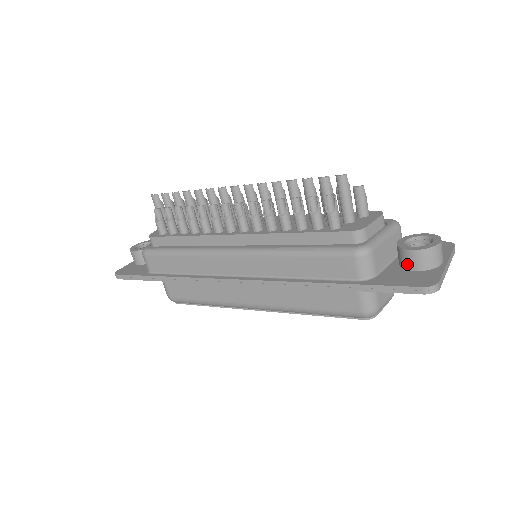
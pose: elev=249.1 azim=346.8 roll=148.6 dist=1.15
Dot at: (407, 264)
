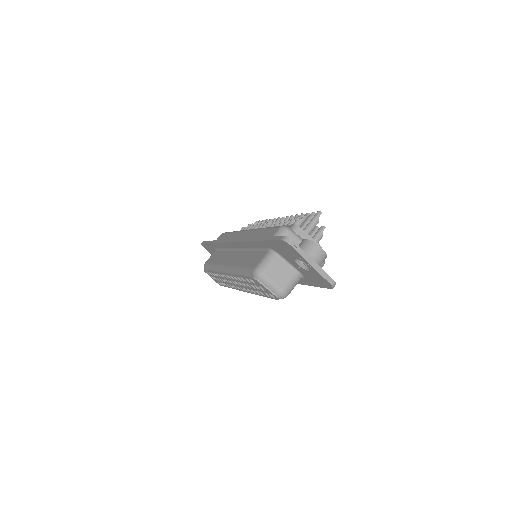
Dot at: occluded
